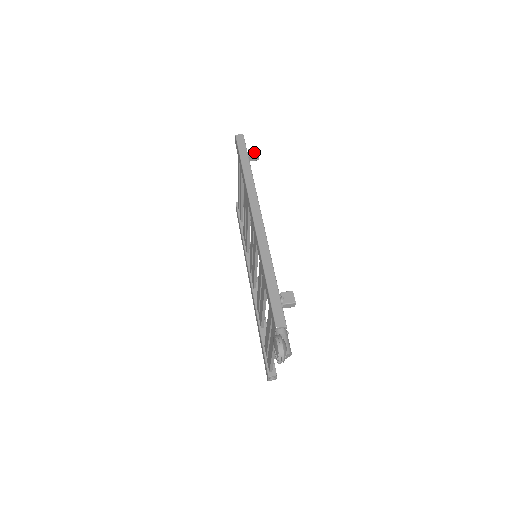
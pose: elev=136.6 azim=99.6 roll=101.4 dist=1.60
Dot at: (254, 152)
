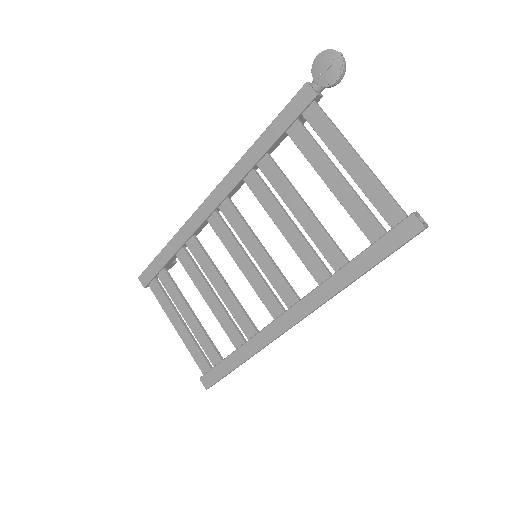
Dot at: occluded
